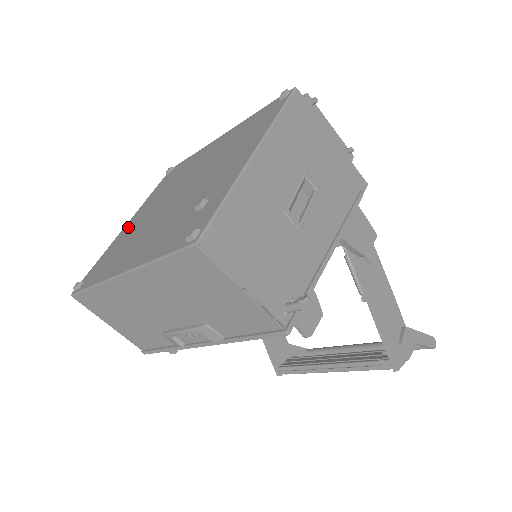
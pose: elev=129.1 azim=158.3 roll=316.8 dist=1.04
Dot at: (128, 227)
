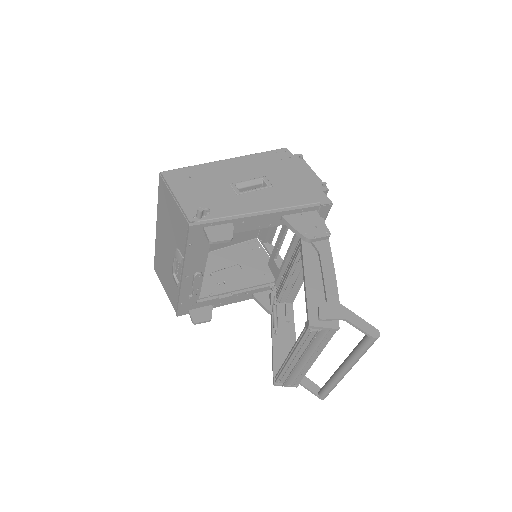
Dot at: occluded
